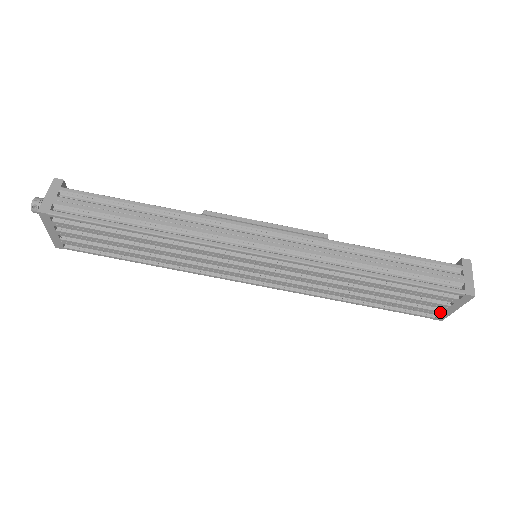
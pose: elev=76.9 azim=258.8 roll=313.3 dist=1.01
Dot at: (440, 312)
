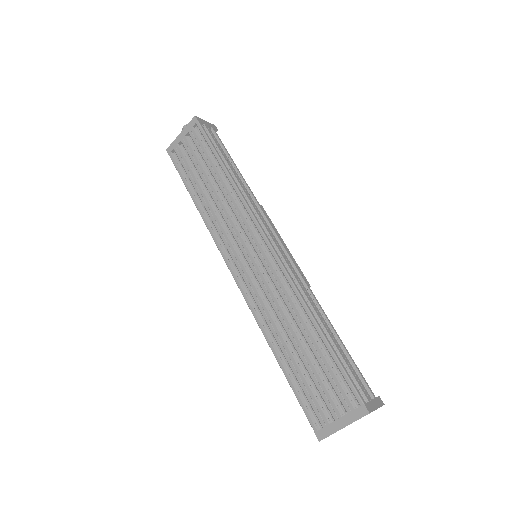
Dot at: (327, 422)
